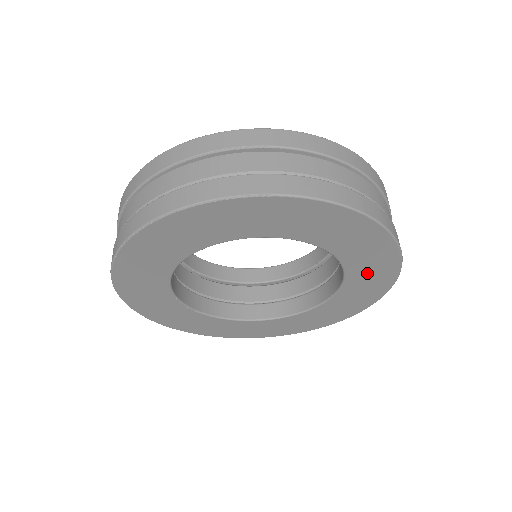
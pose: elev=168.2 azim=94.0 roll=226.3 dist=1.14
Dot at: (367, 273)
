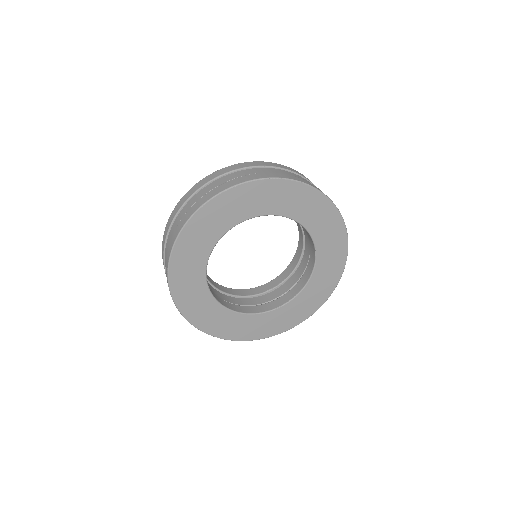
Dot at: (324, 274)
